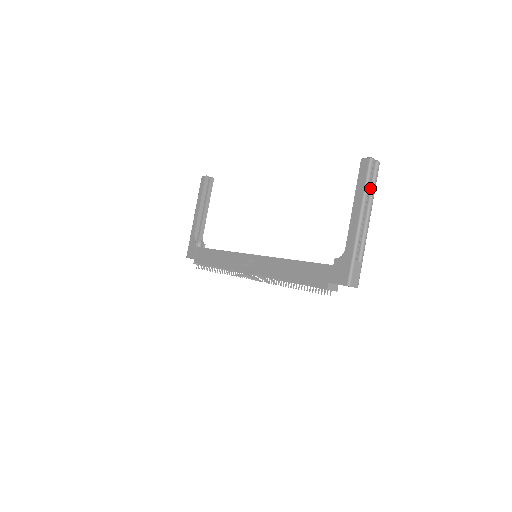
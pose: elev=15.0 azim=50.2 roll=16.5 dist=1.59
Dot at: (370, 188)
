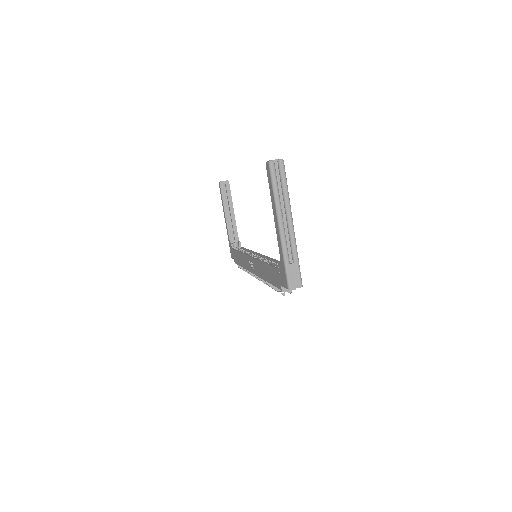
Dot at: (281, 189)
